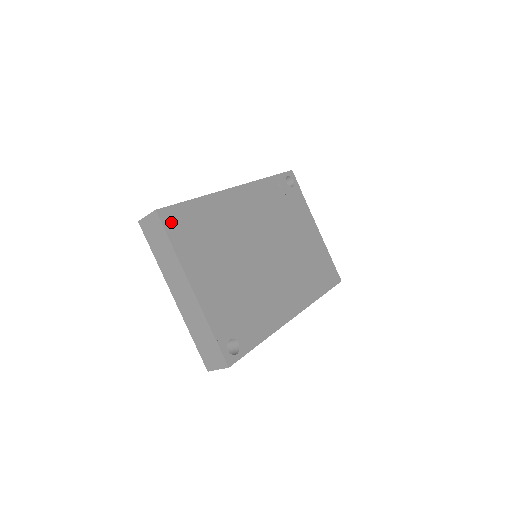
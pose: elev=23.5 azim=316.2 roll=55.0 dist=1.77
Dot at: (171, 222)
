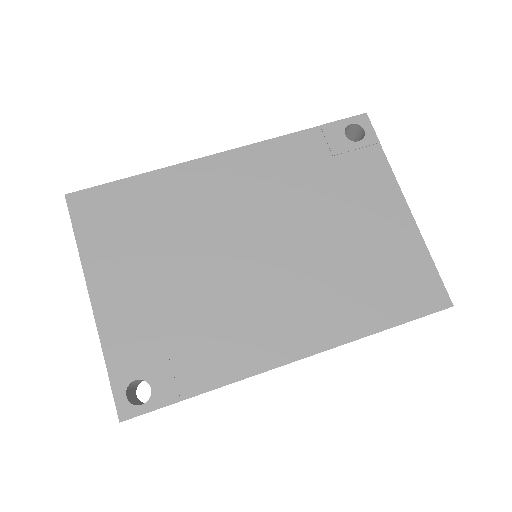
Dot at: (85, 209)
